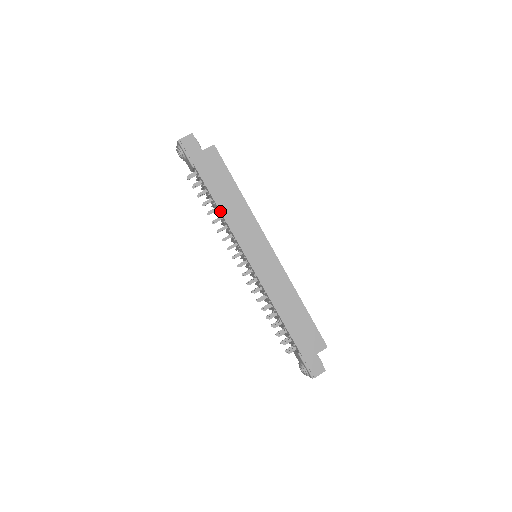
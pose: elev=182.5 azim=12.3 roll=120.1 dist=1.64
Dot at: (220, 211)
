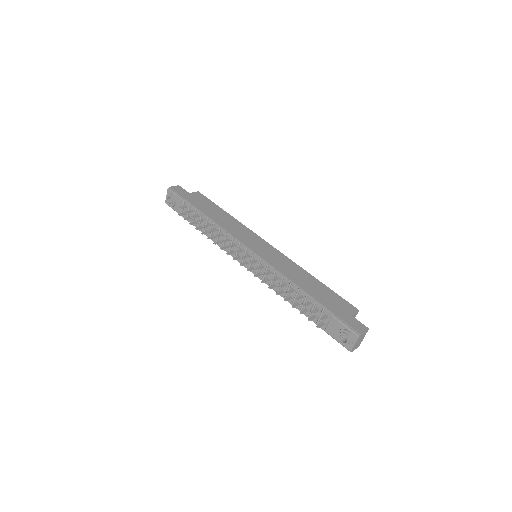
Dot at: (214, 221)
